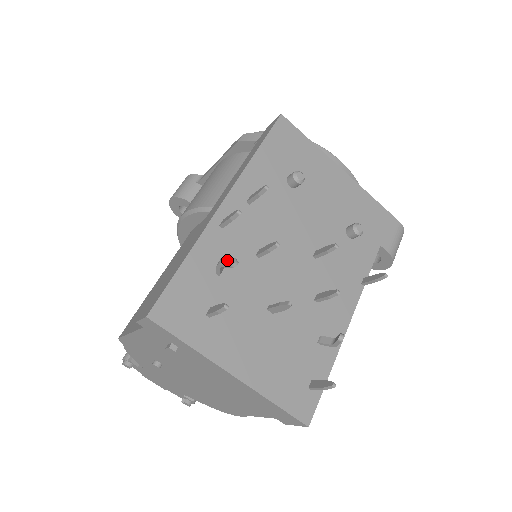
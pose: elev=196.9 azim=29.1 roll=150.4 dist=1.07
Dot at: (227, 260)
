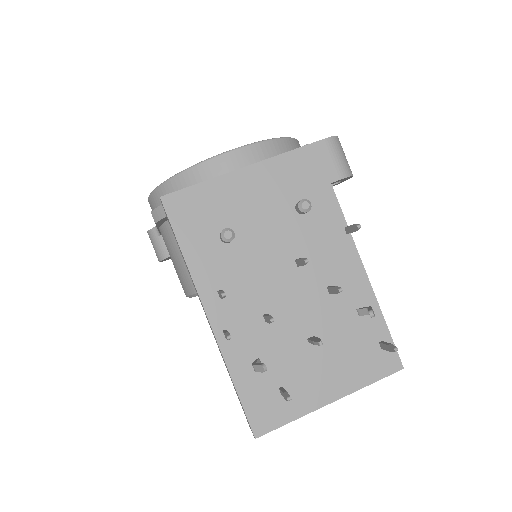
Dot at: (257, 368)
